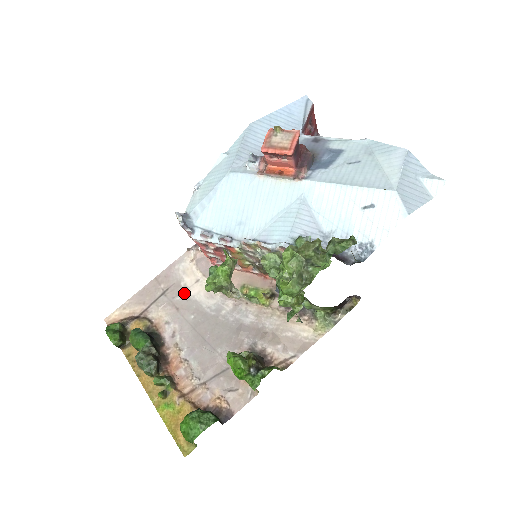
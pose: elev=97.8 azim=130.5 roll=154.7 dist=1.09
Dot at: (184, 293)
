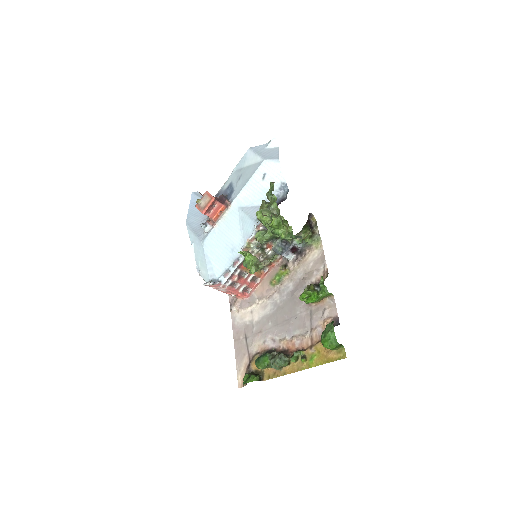
Dot at: (254, 324)
